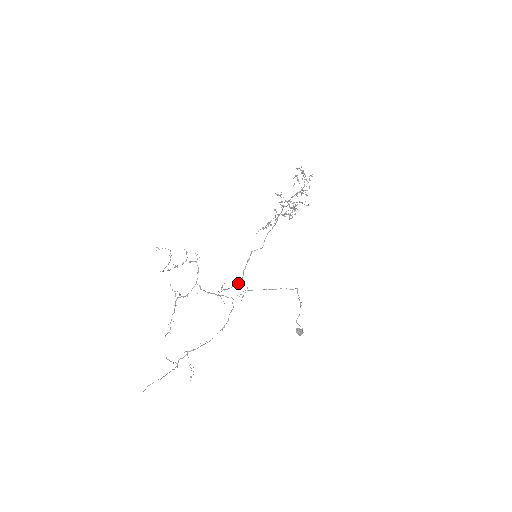
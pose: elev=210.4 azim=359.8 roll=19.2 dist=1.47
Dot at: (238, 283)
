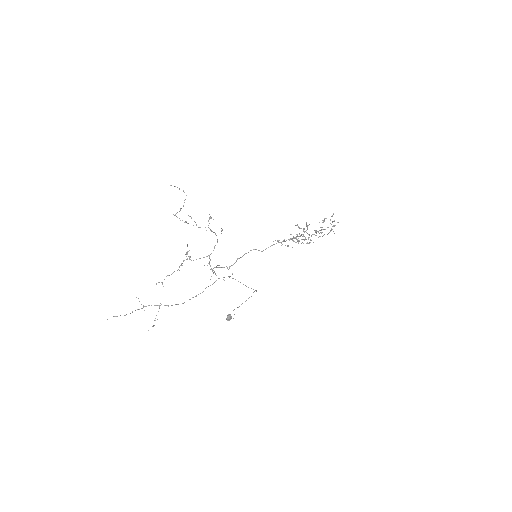
Dot at: occluded
